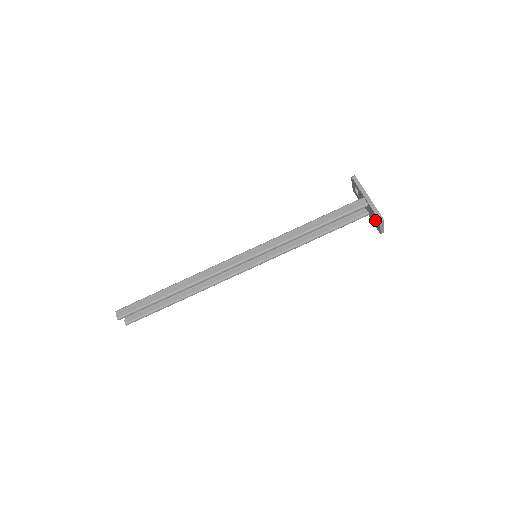
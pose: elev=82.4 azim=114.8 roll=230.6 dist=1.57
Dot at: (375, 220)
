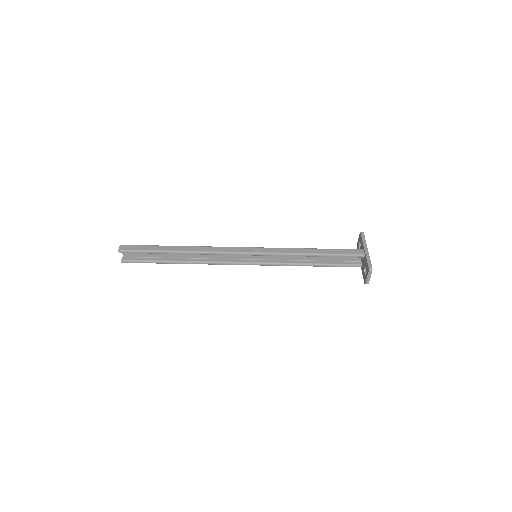
Dot at: (365, 271)
